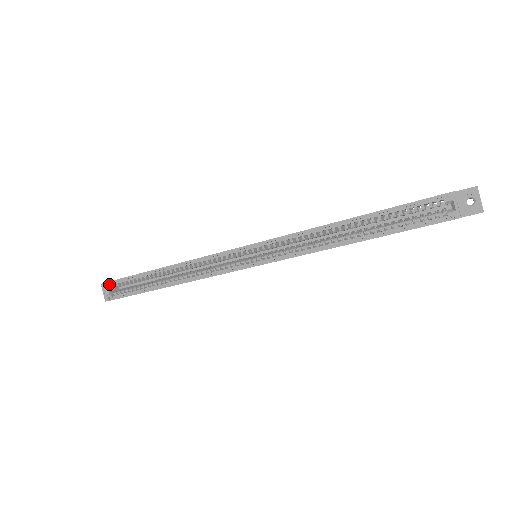
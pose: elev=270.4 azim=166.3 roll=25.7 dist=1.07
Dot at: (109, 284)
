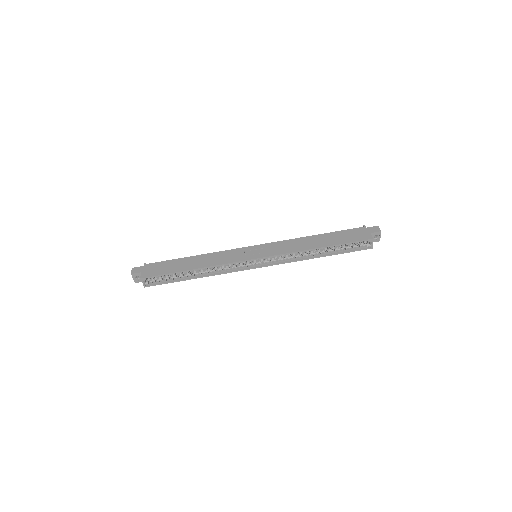
Dot at: (146, 278)
